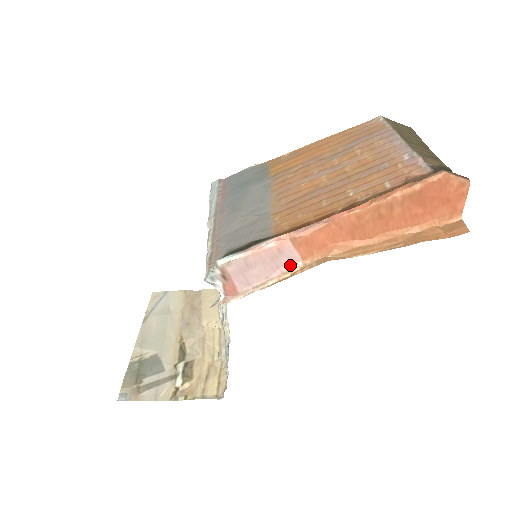
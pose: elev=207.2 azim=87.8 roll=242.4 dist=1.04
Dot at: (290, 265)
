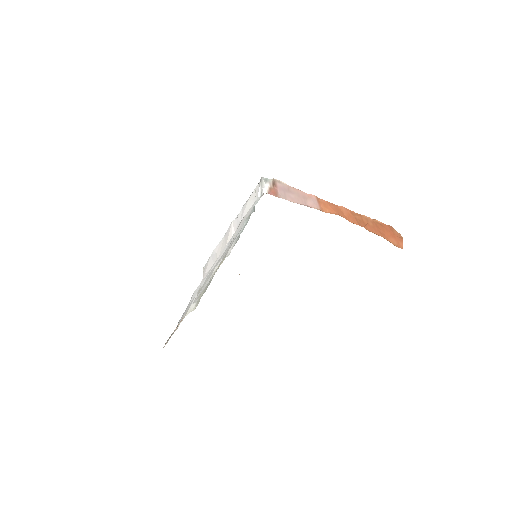
Dot at: (313, 207)
